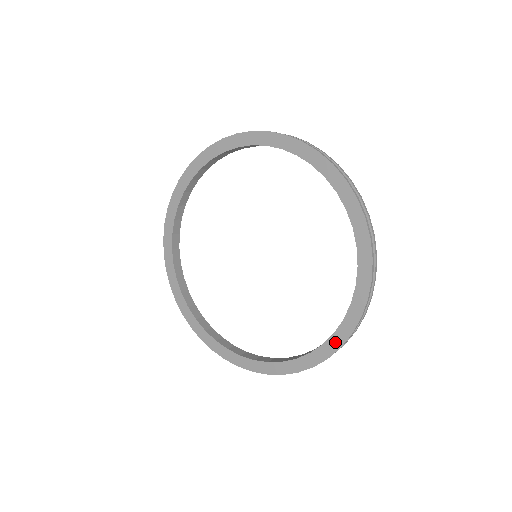
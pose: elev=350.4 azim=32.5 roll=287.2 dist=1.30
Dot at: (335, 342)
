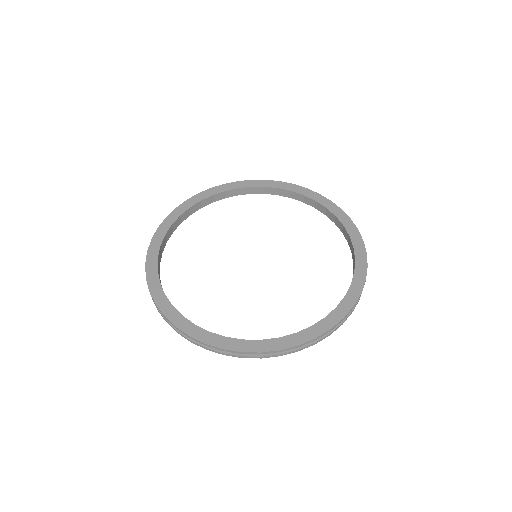
Dot at: (355, 290)
